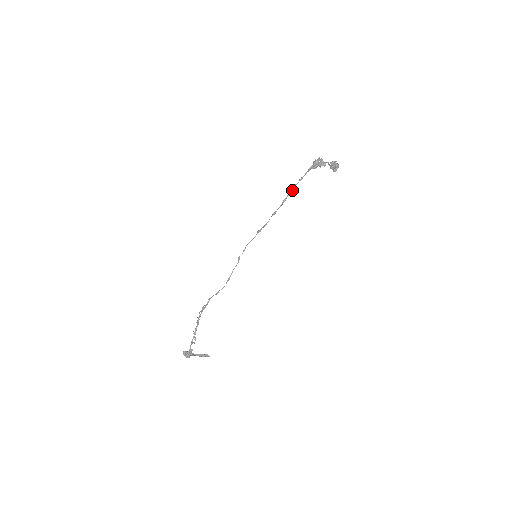
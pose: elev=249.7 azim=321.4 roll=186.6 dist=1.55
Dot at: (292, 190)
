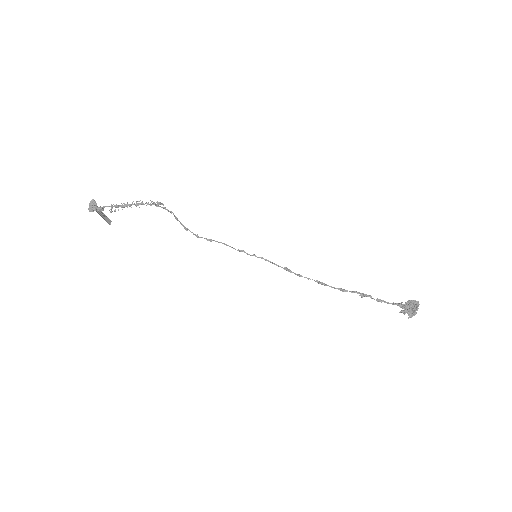
Dot at: (361, 295)
